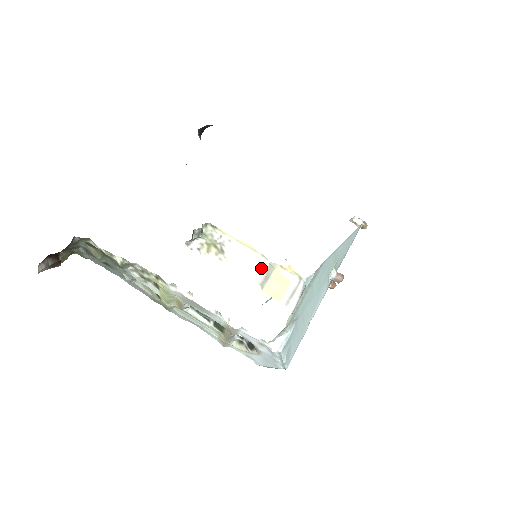
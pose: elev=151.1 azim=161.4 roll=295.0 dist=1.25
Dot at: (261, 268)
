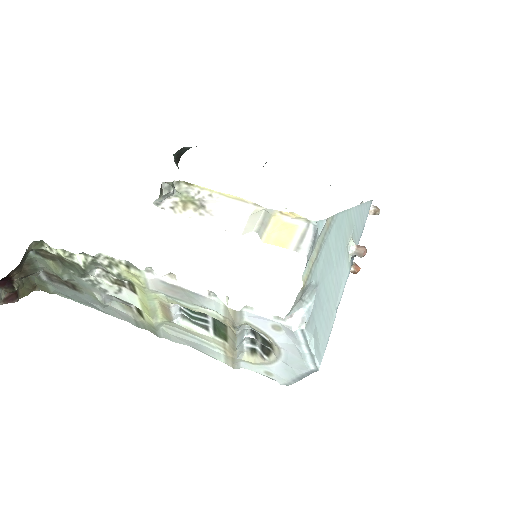
Dot at: (255, 216)
